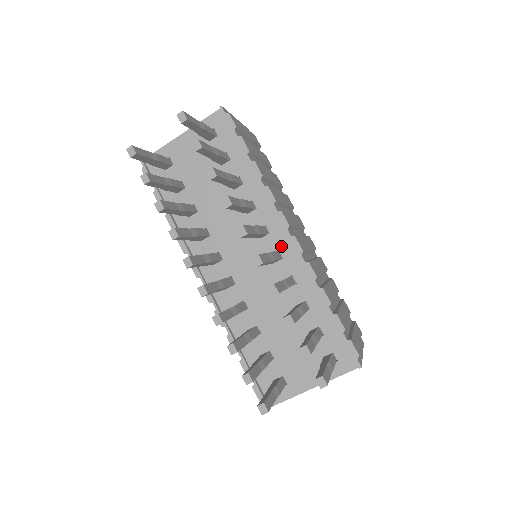
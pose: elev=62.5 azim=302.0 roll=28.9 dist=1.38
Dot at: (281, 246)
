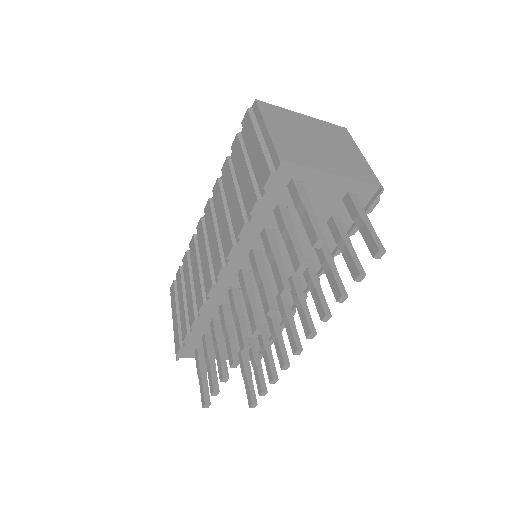
Dot at: occluded
